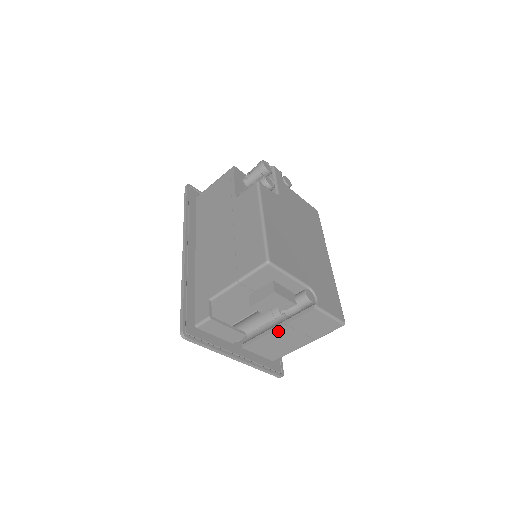
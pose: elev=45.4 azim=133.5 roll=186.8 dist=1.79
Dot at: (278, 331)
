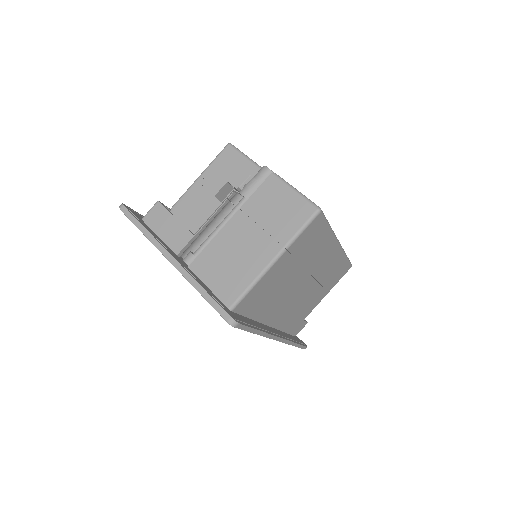
Dot at: (232, 225)
